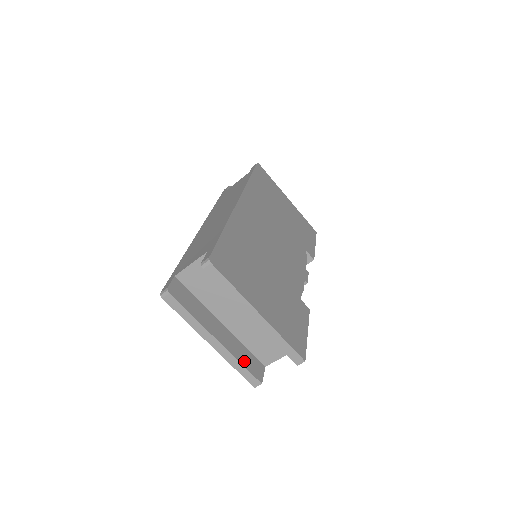
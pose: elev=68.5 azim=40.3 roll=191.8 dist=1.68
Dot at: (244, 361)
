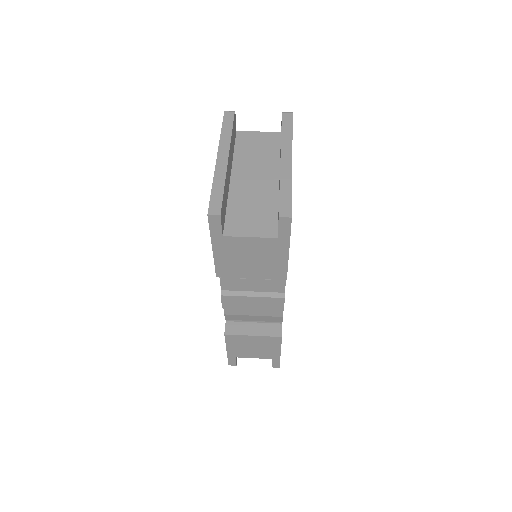
Dot at: (225, 194)
